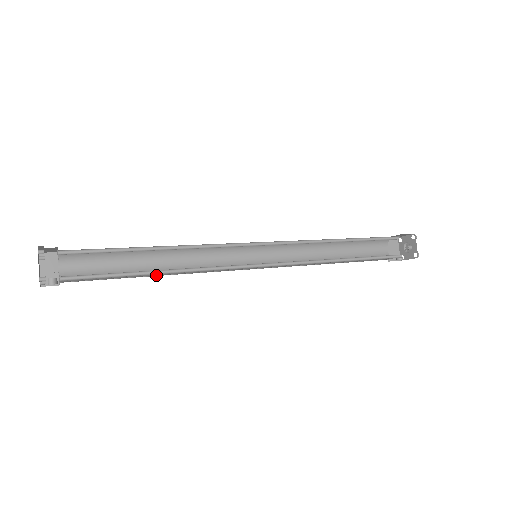
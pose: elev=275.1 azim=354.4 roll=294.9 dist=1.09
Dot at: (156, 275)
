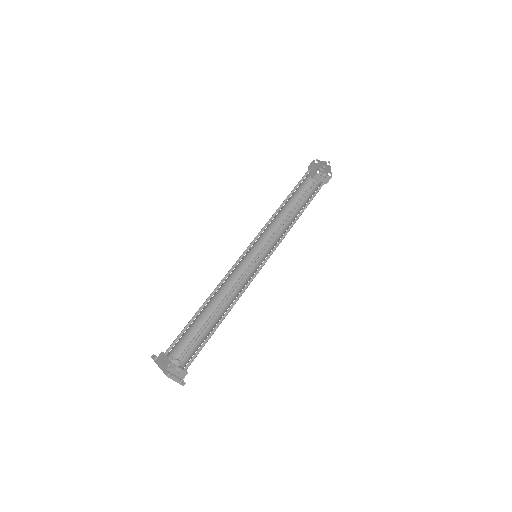
Dot at: occluded
